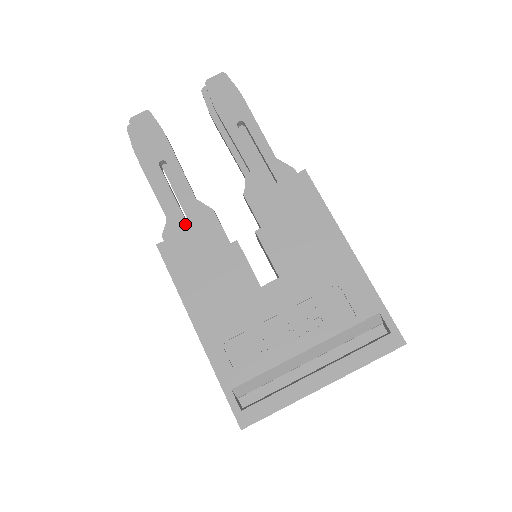
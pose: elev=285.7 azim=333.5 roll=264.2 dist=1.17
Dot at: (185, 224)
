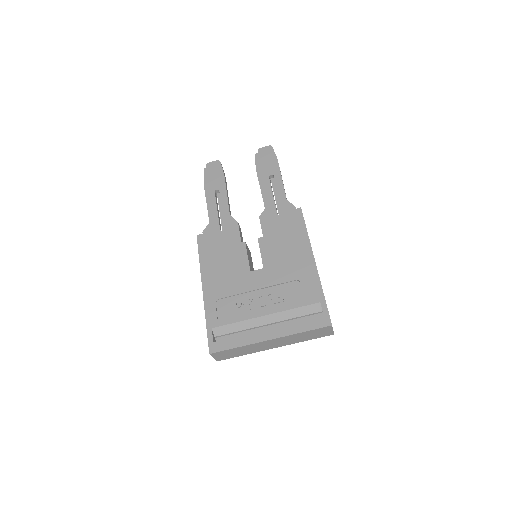
Dot at: (218, 228)
